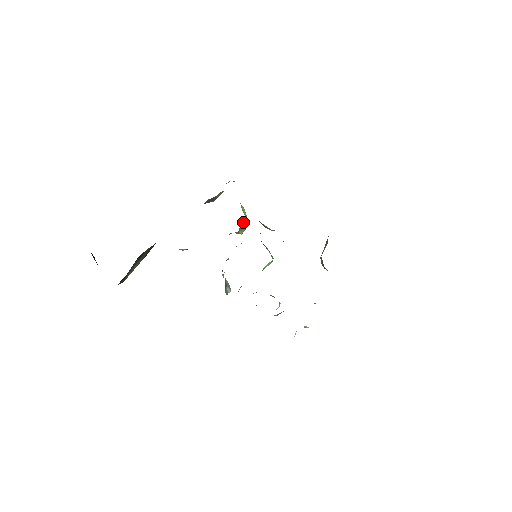
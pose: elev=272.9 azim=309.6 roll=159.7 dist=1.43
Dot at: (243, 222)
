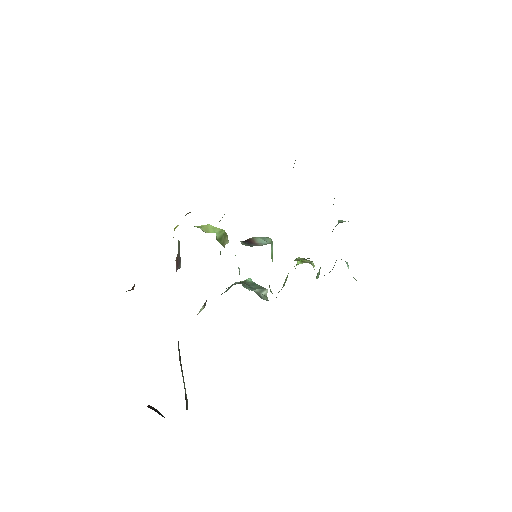
Dot at: (219, 238)
